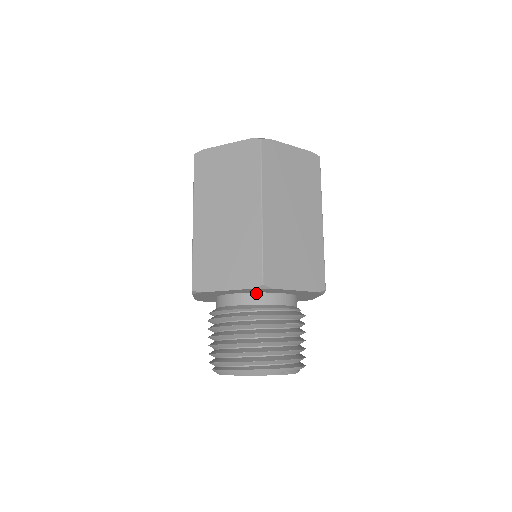
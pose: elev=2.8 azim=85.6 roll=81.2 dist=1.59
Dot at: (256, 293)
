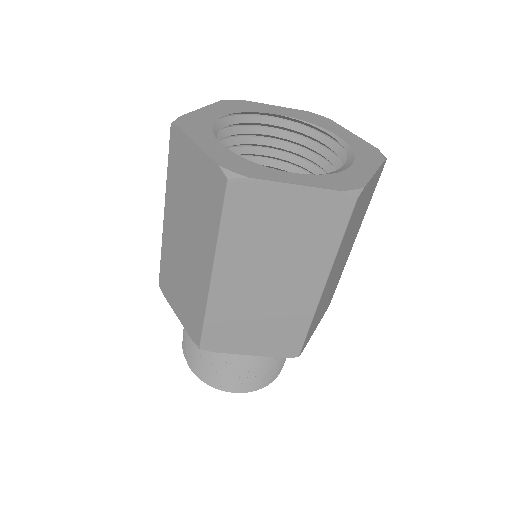
Dot at: occluded
